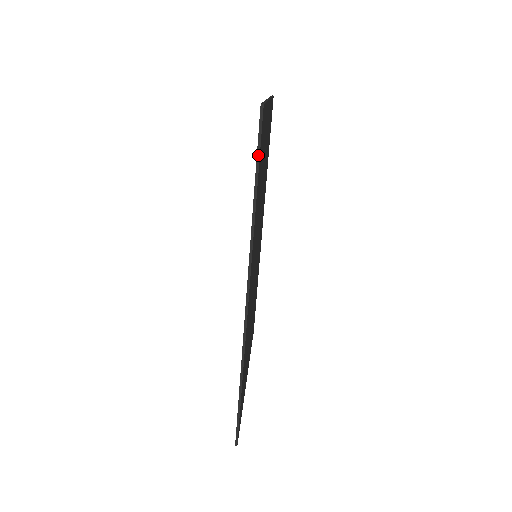
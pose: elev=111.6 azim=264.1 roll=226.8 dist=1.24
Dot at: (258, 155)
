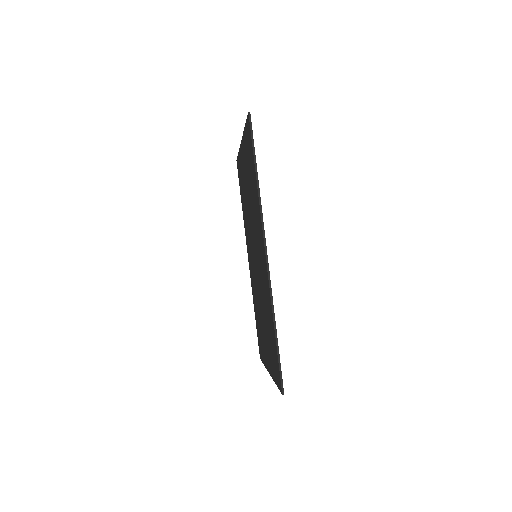
Dot at: (253, 144)
